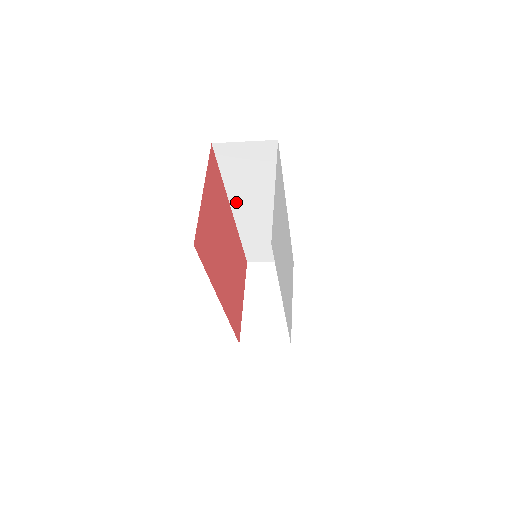
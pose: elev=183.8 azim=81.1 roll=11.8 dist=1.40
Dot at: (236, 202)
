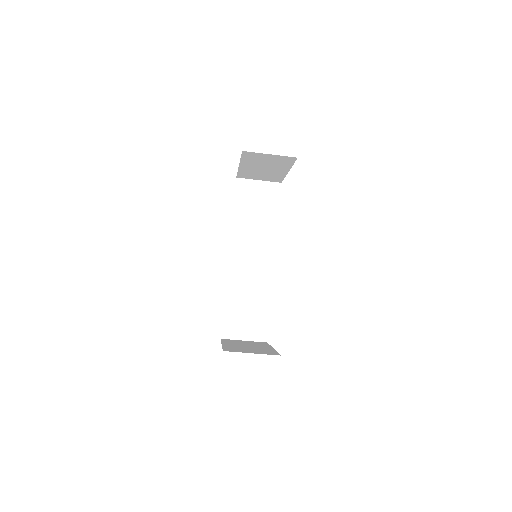
Dot at: (235, 243)
